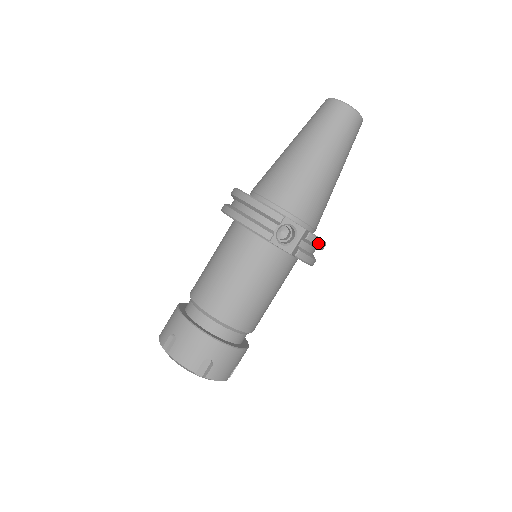
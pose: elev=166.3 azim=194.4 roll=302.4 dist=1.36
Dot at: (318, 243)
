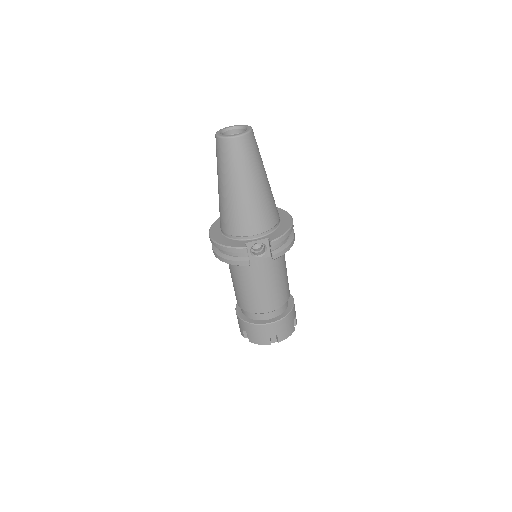
Dot at: (282, 239)
